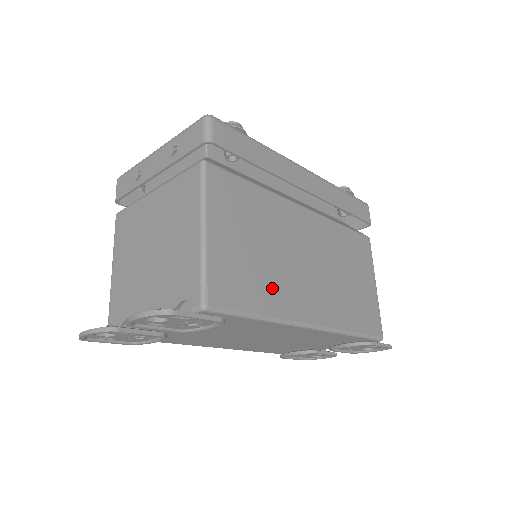
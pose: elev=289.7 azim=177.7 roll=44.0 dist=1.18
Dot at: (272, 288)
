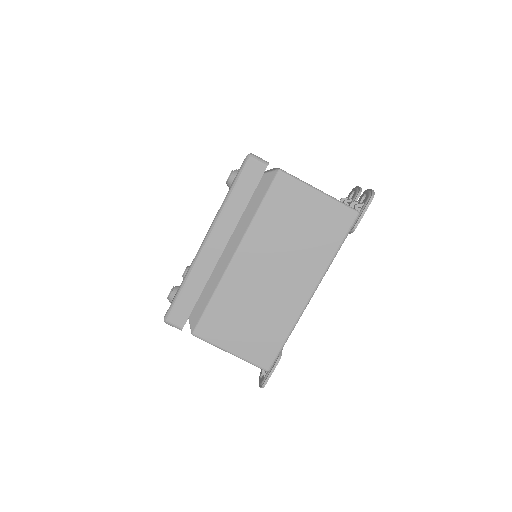
Dot at: (276, 321)
